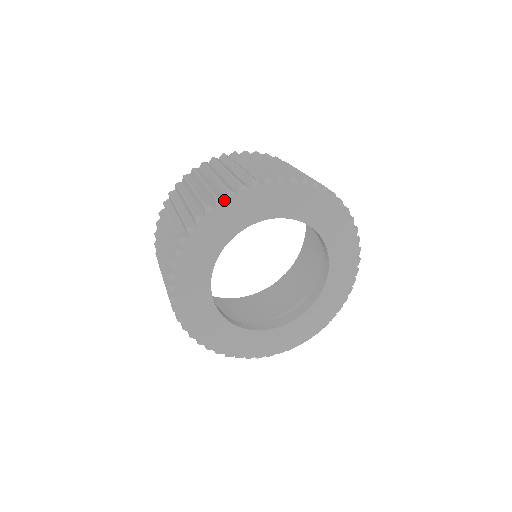
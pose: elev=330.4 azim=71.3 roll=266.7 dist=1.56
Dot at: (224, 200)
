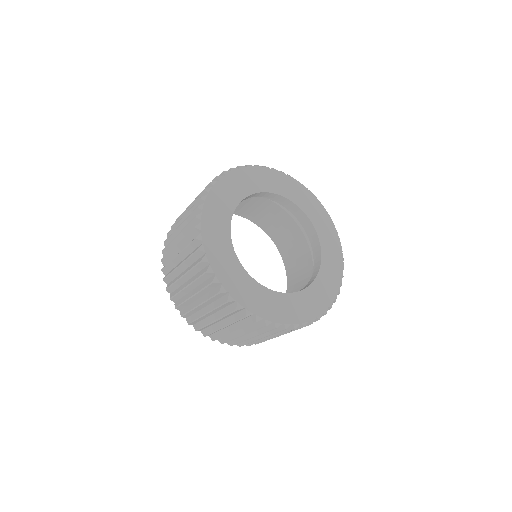
Dot at: (202, 213)
